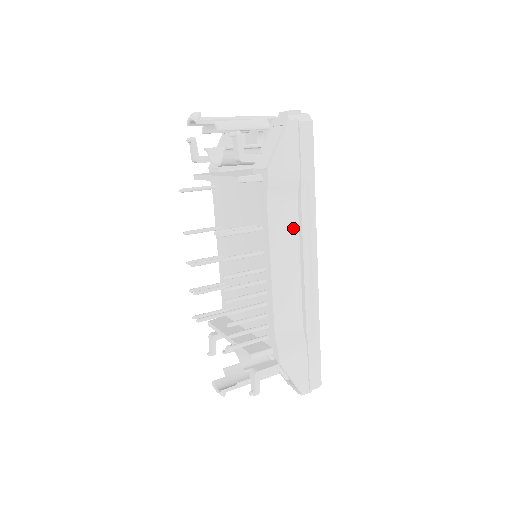
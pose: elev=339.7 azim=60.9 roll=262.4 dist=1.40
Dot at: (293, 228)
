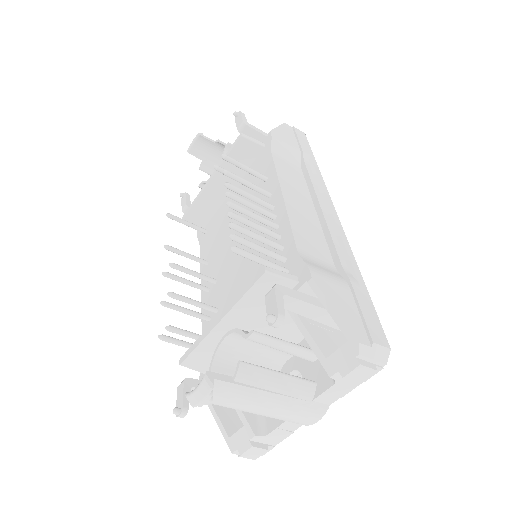
Dot at: (301, 183)
